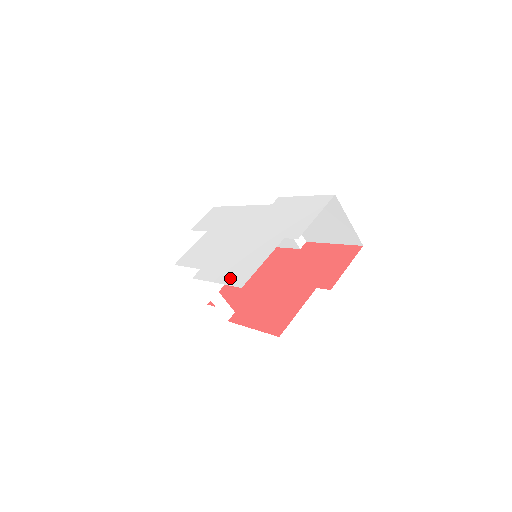
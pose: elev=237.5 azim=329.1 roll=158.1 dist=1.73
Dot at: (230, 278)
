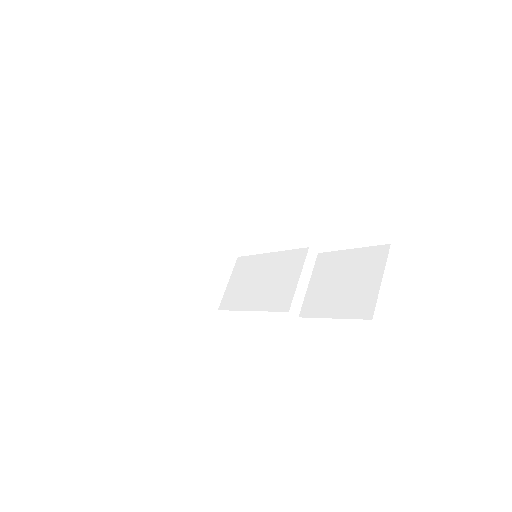
Dot at: occluded
